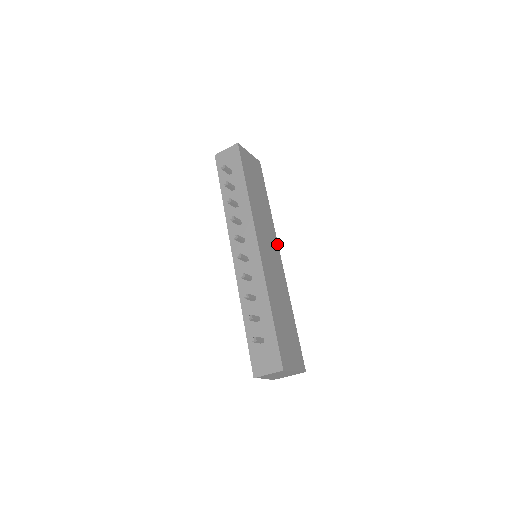
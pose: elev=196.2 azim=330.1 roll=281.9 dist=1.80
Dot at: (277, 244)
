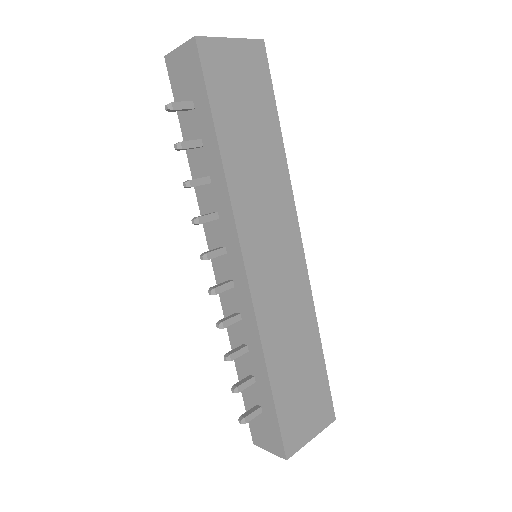
Dot at: (296, 223)
